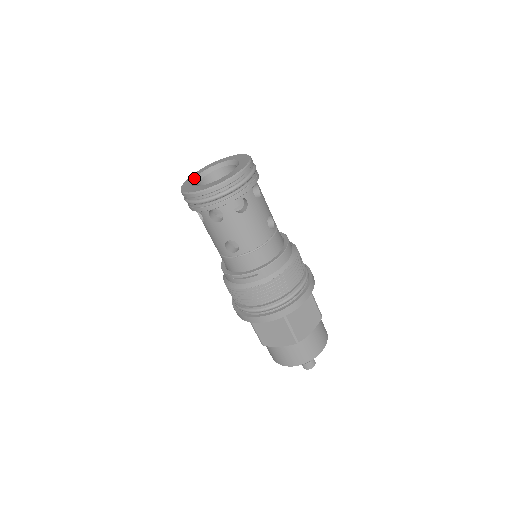
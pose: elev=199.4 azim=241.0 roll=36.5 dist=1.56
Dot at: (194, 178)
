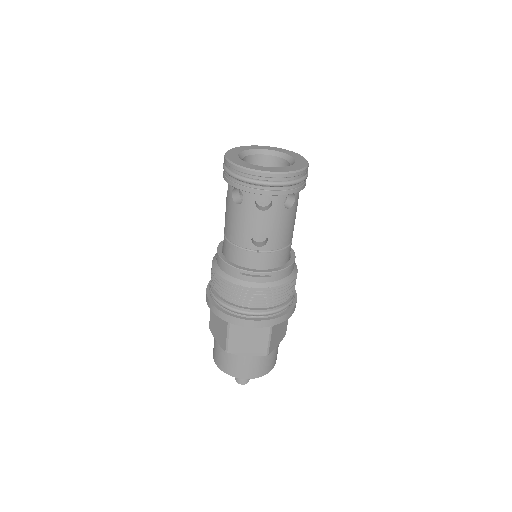
Dot at: (238, 154)
